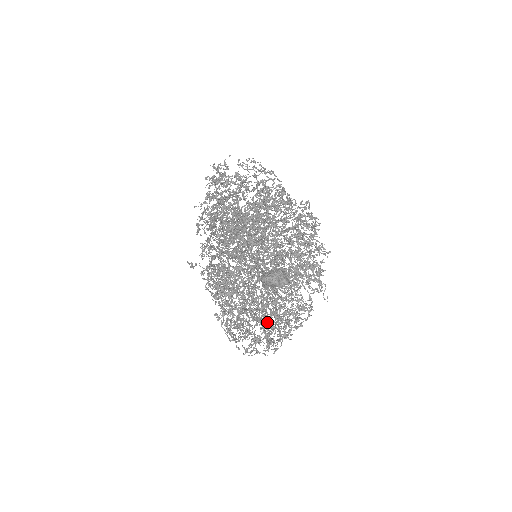
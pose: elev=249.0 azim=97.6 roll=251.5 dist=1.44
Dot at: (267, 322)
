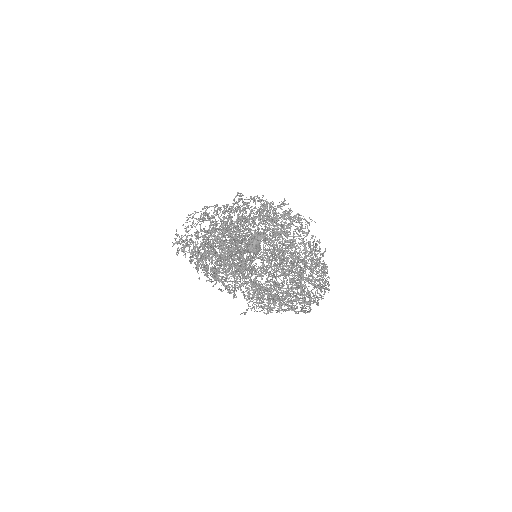
Dot at: (295, 273)
